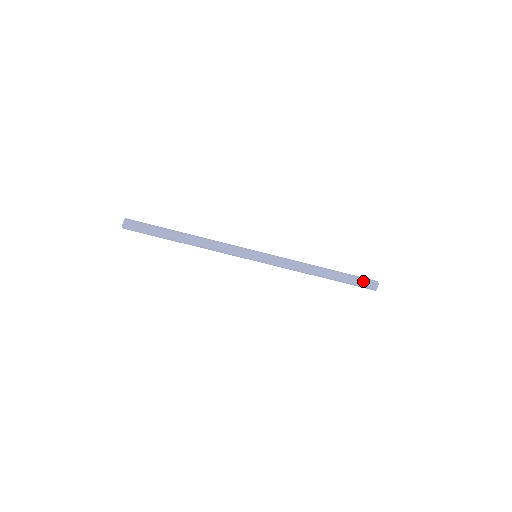
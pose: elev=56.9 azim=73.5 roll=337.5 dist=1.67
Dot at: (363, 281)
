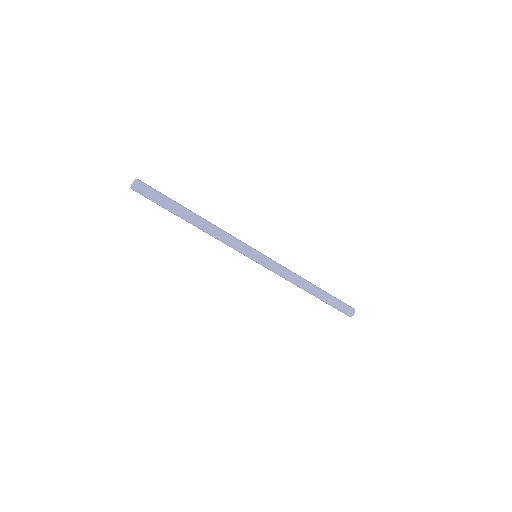
Dot at: (342, 309)
